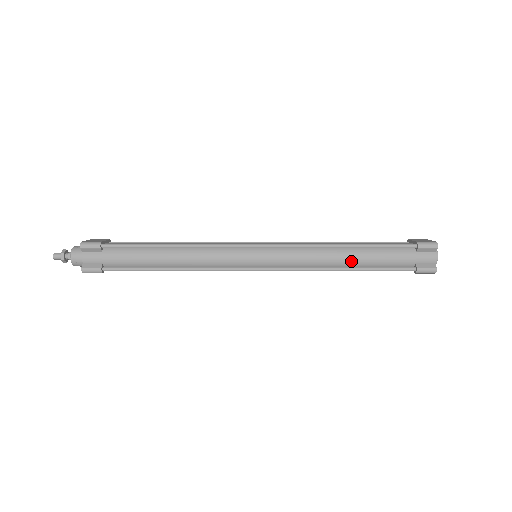
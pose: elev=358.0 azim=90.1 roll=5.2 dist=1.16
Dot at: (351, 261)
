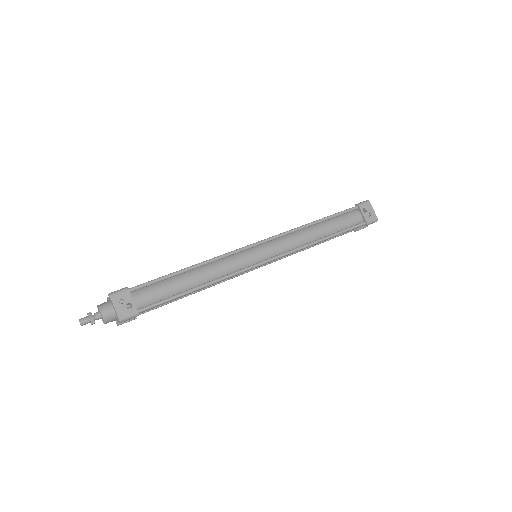
Dot at: (321, 242)
